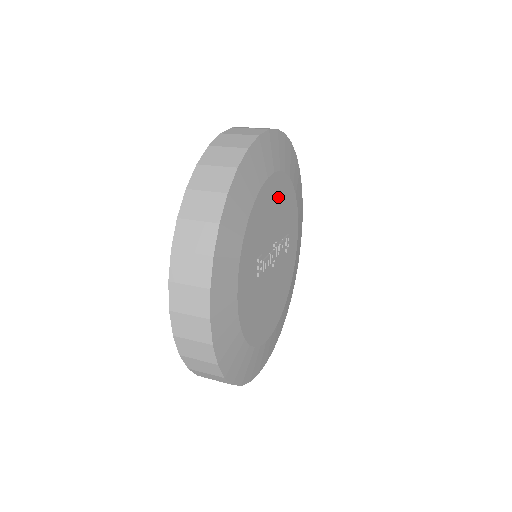
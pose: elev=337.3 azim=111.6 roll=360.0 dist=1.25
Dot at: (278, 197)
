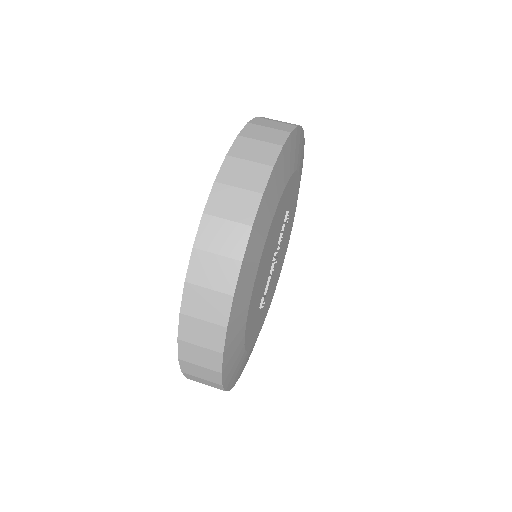
Dot at: (269, 246)
